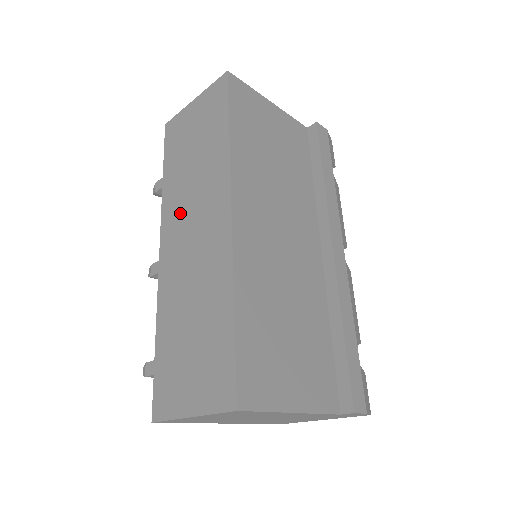
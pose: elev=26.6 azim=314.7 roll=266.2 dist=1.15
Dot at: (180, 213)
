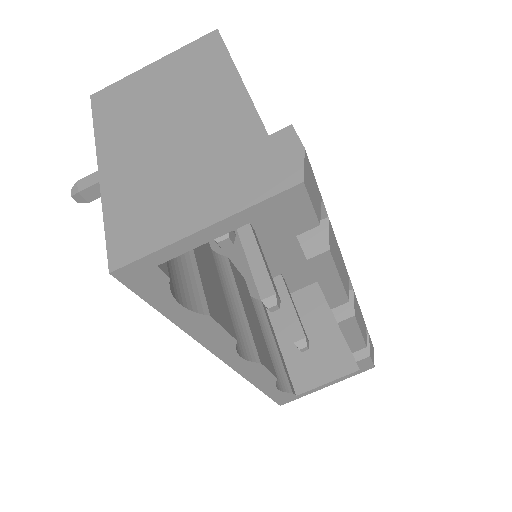
Dot at: occluded
